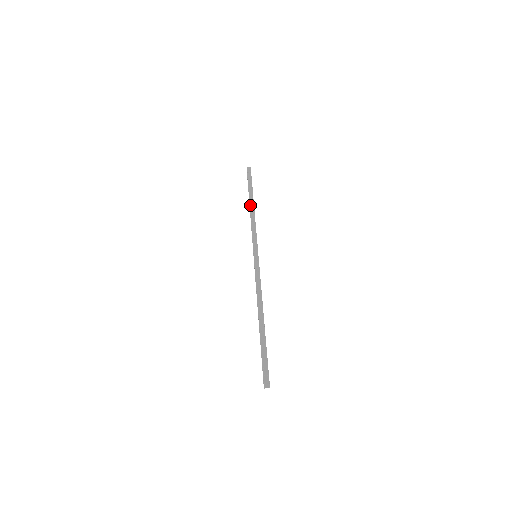
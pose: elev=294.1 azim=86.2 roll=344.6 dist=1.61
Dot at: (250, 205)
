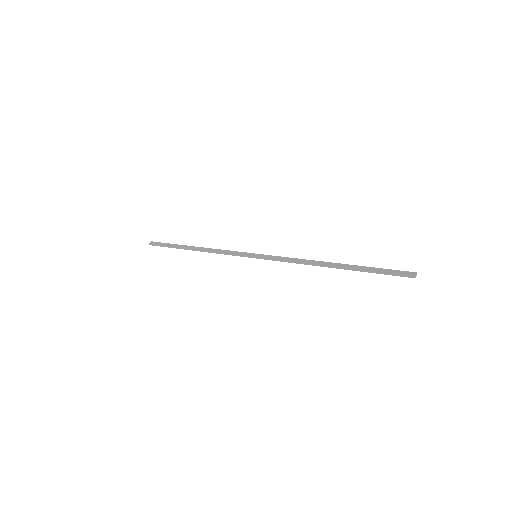
Dot at: (194, 249)
